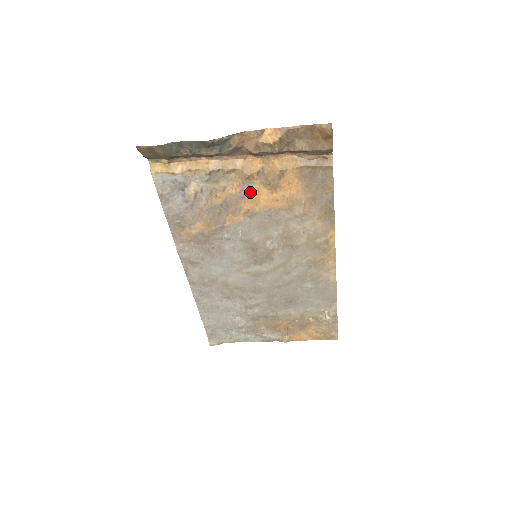
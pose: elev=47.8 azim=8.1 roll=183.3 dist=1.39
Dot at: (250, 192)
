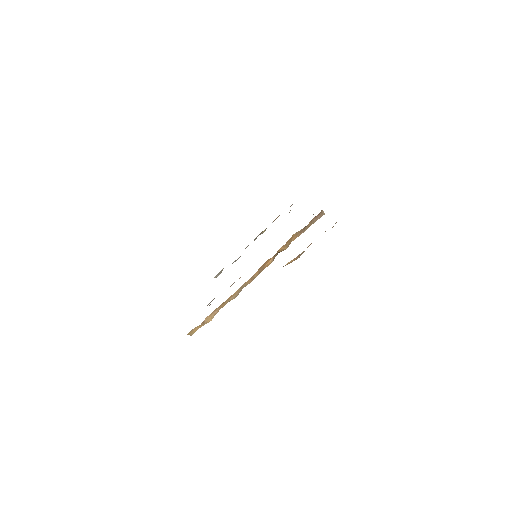
Dot at: occluded
